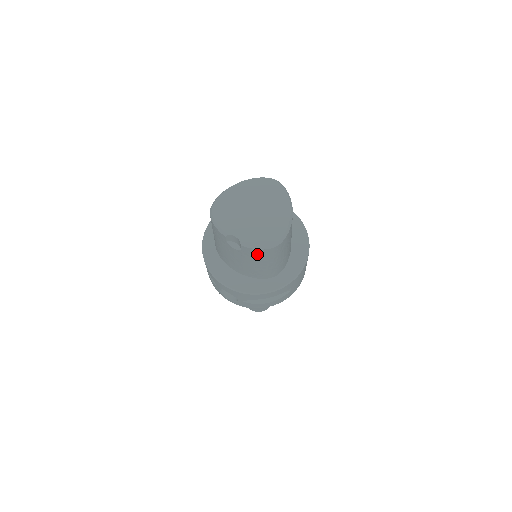
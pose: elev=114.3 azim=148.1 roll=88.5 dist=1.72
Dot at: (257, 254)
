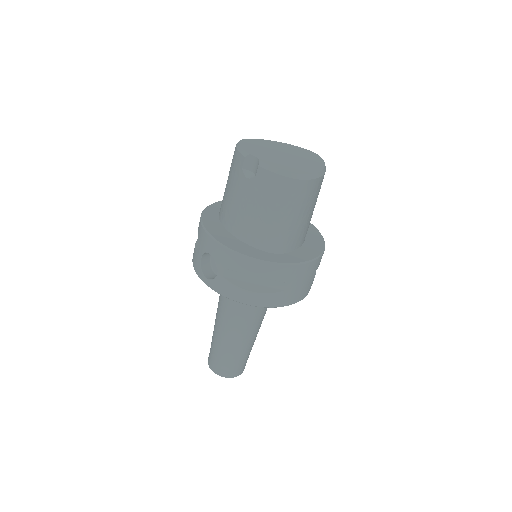
Dot at: (272, 185)
